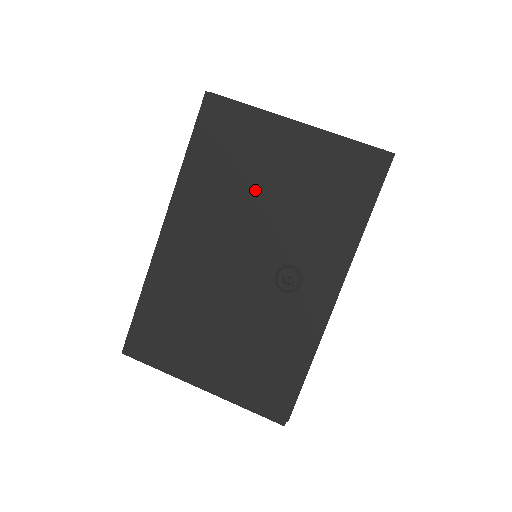
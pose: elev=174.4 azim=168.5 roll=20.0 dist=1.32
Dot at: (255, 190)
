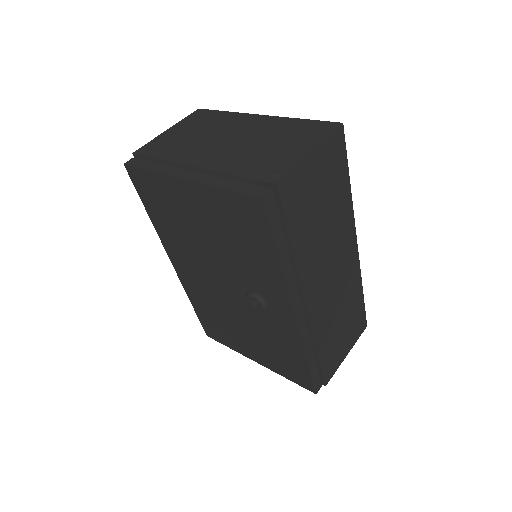
Dot at: (197, 236)
